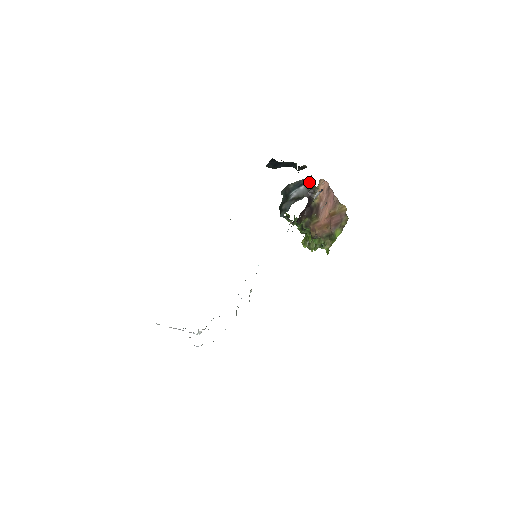
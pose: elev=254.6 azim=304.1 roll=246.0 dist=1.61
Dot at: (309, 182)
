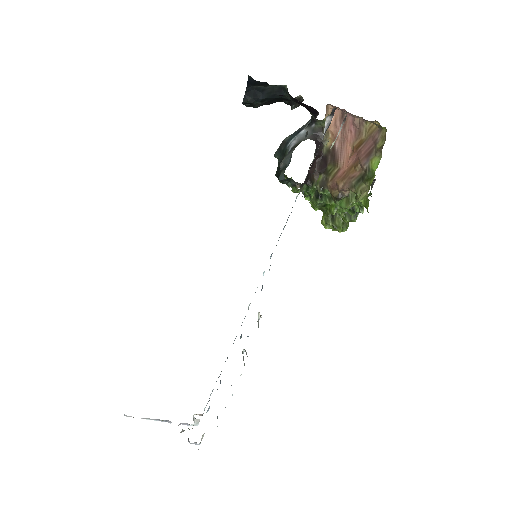
Dot at: (311, 120)
